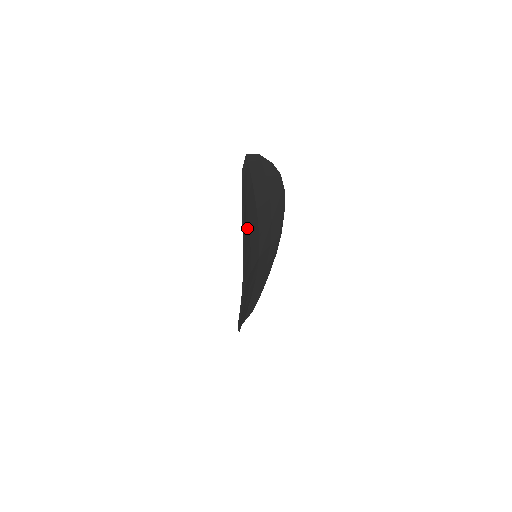
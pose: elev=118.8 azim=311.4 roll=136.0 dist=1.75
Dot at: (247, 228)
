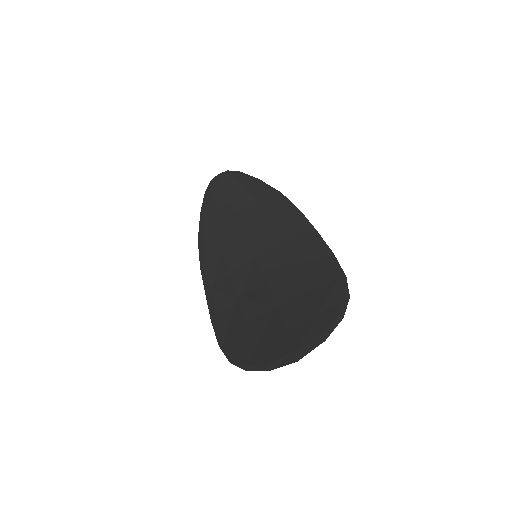
Dot at: (241, 333)
